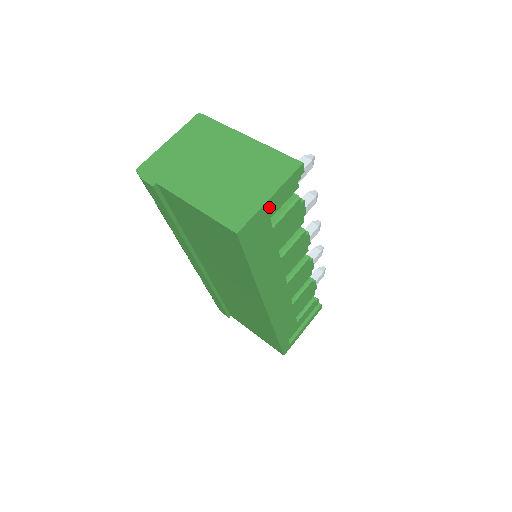
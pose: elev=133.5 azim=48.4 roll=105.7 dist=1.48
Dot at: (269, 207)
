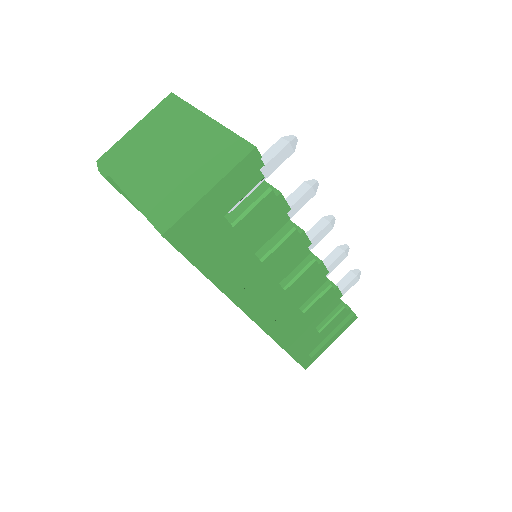
Dot at: (211, 203)
